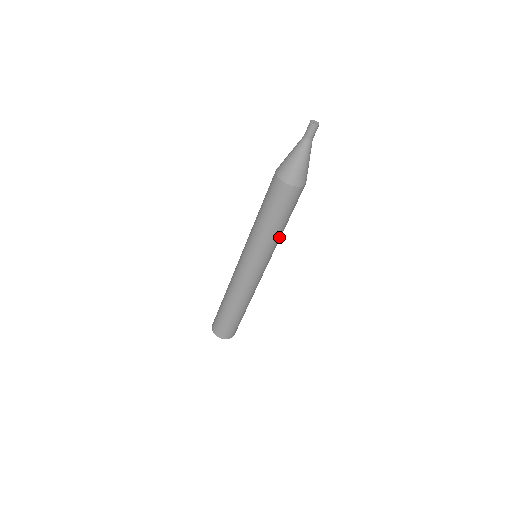
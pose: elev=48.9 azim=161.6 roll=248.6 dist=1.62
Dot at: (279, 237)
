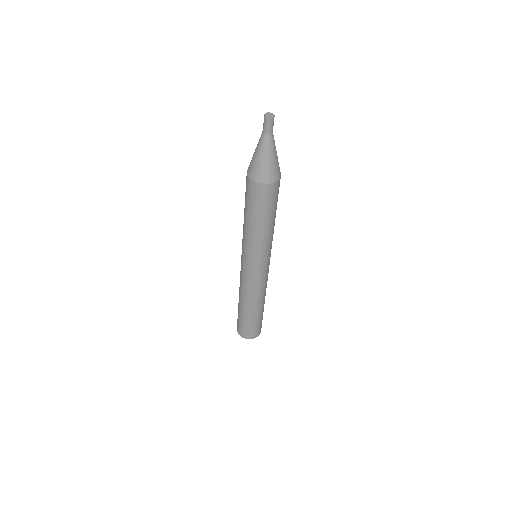
Dot at: (273, 232)
